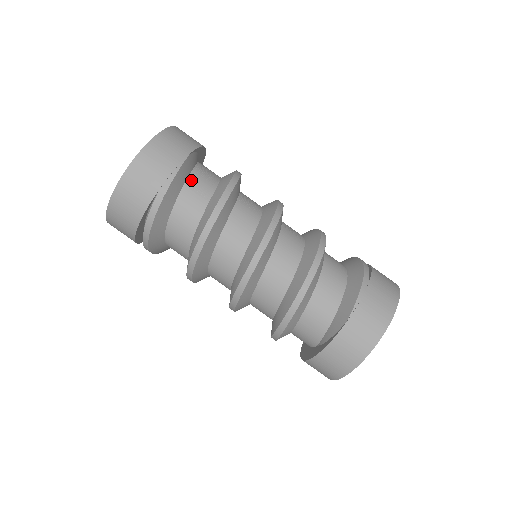
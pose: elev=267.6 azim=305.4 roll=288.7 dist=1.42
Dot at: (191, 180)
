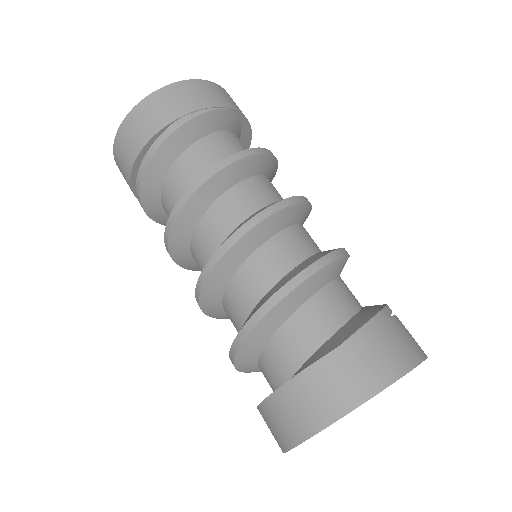
Dot at: (220, 134)
